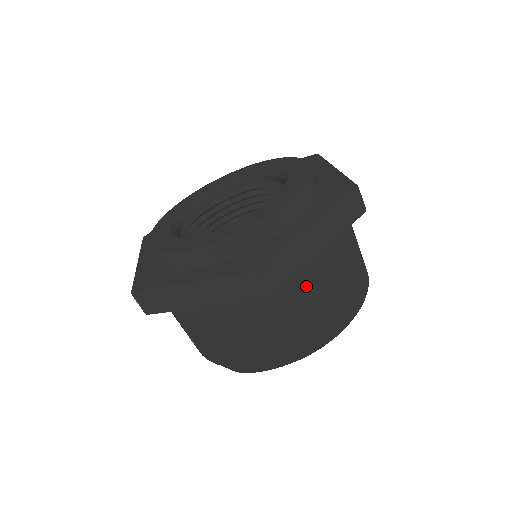
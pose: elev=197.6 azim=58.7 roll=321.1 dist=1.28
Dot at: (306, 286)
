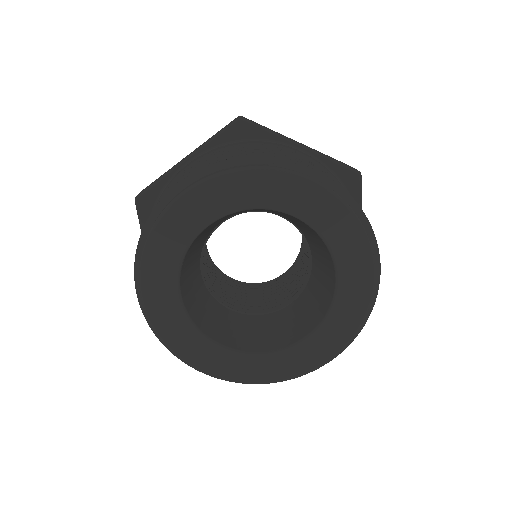
Dot at: occluded
